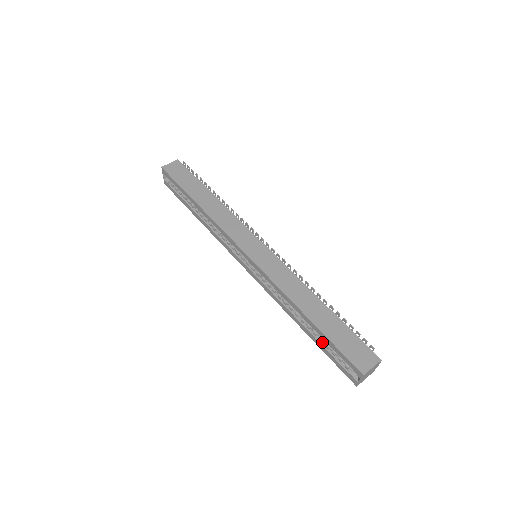
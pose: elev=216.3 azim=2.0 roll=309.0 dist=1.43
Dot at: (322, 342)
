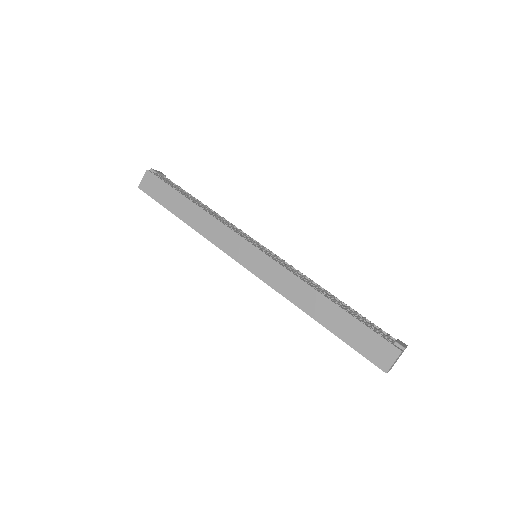
Dot at: occluded
